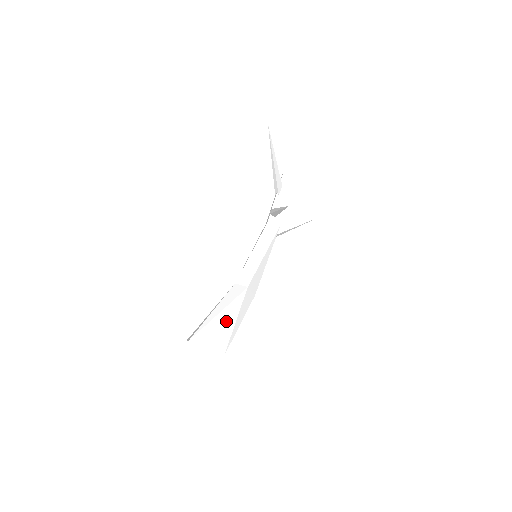
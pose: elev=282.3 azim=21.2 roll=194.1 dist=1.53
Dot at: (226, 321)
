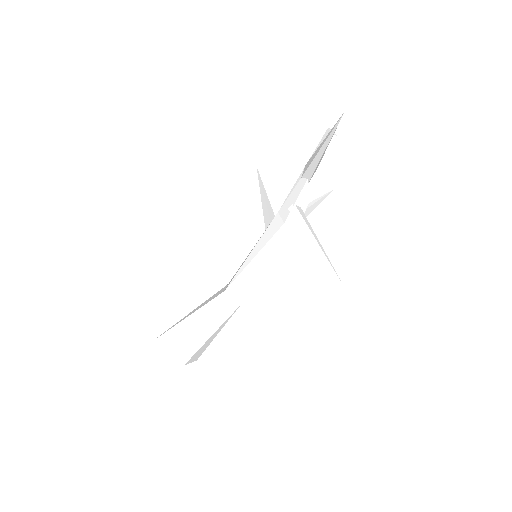
Dot at: (209, 338)
